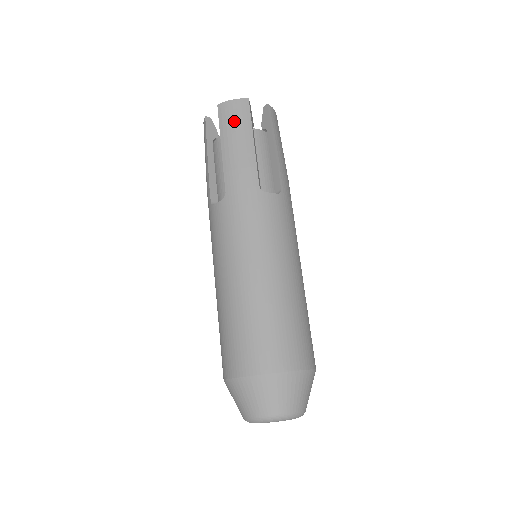
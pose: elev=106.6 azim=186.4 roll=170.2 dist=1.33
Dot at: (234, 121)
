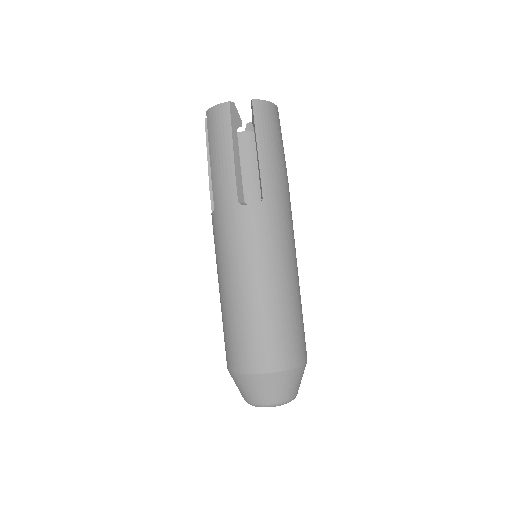
Dot at: (217, 130)
